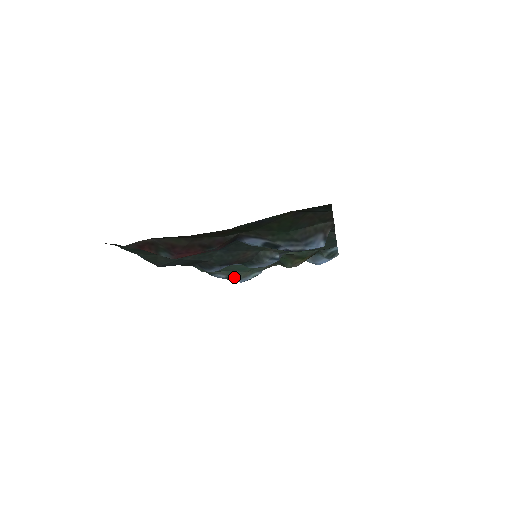
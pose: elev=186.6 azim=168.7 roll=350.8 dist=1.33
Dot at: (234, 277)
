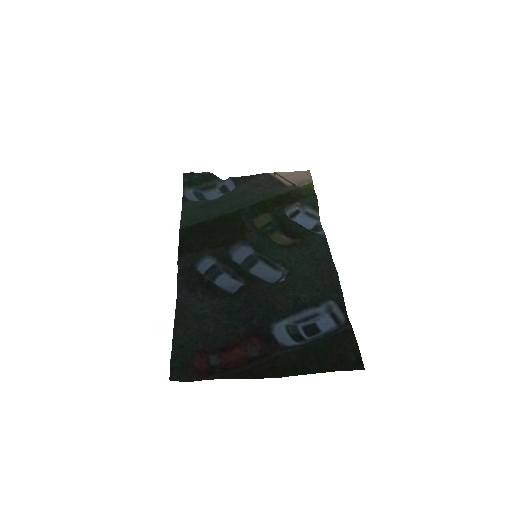
Dot at: (208, 201)
